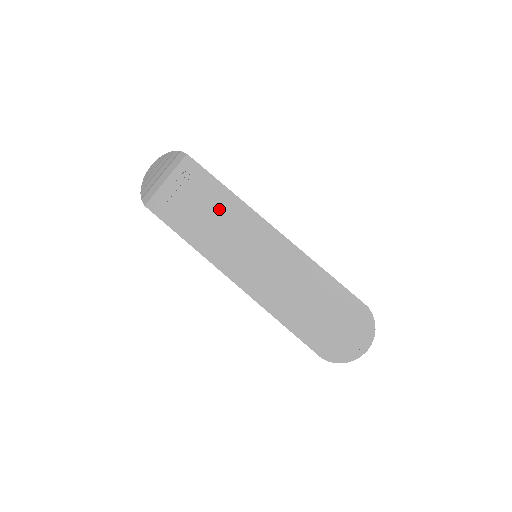
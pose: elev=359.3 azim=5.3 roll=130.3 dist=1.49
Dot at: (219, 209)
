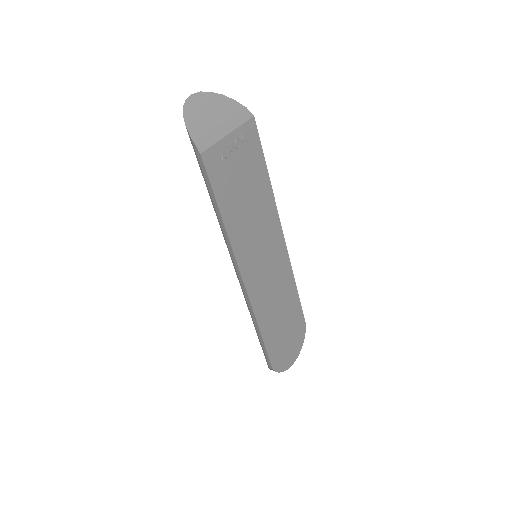
Dot at: (257, 195)
